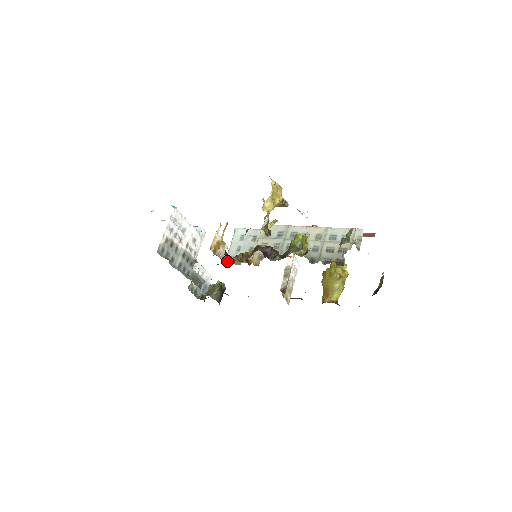
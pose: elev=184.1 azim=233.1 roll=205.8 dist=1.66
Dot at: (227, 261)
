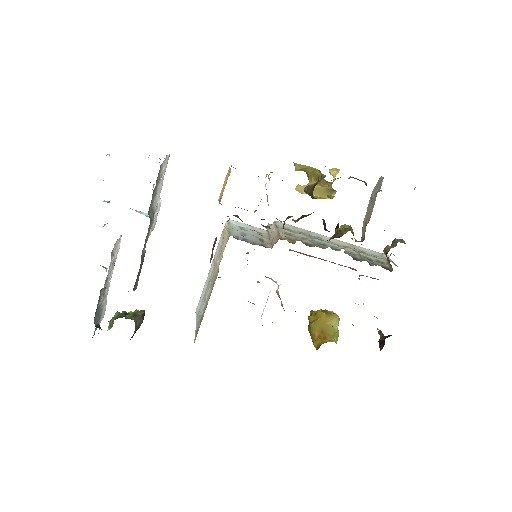
Dot at: occluded
